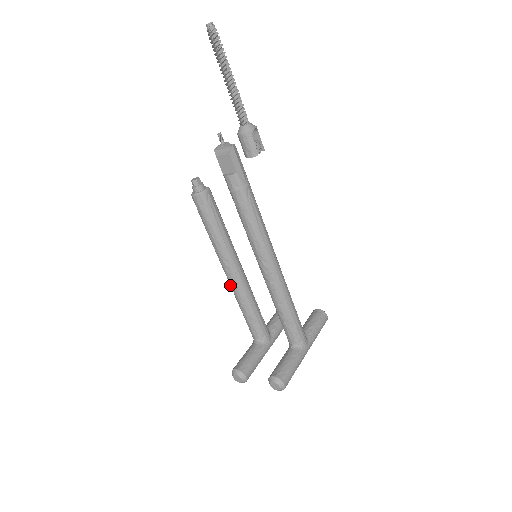
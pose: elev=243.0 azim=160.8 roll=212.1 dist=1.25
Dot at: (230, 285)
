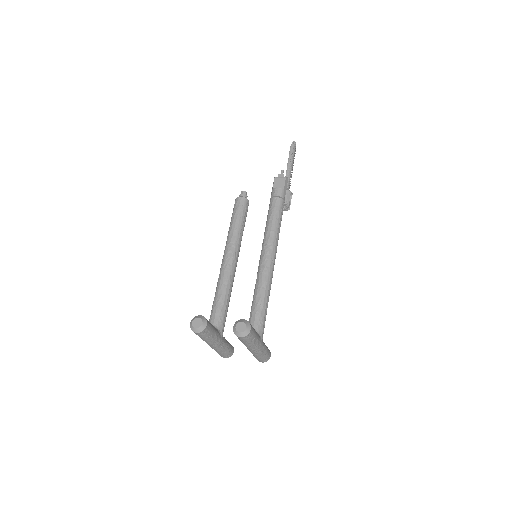
Dot at: (222, 269)
